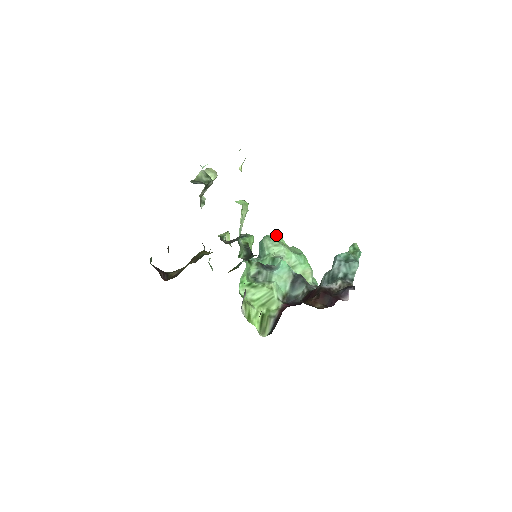
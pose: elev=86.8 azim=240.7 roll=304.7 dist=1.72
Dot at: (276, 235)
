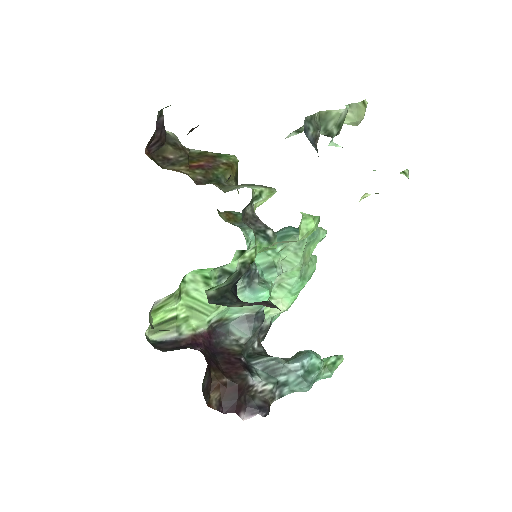
Dot at: (316, 238)
